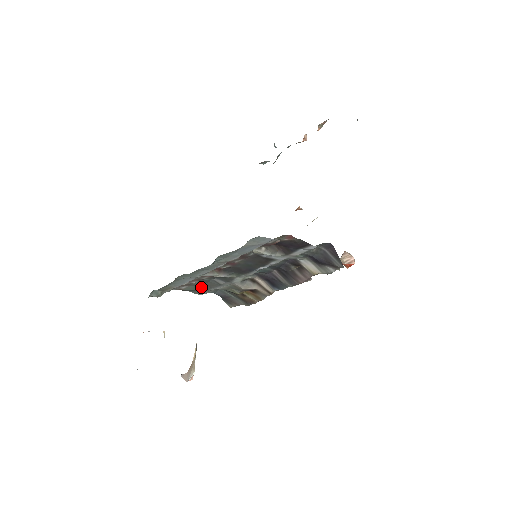
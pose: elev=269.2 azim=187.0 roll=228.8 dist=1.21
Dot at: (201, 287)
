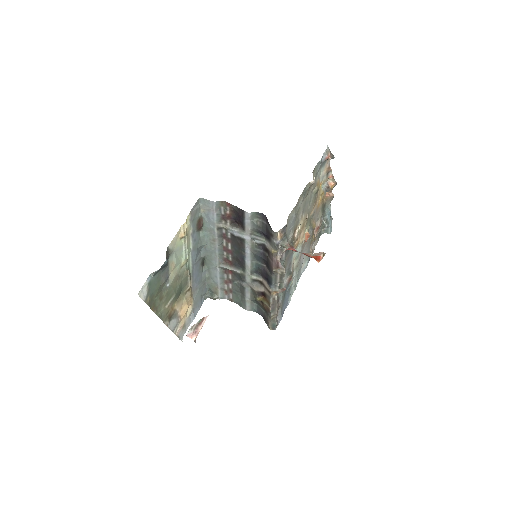
Dot at: (240, 297)
